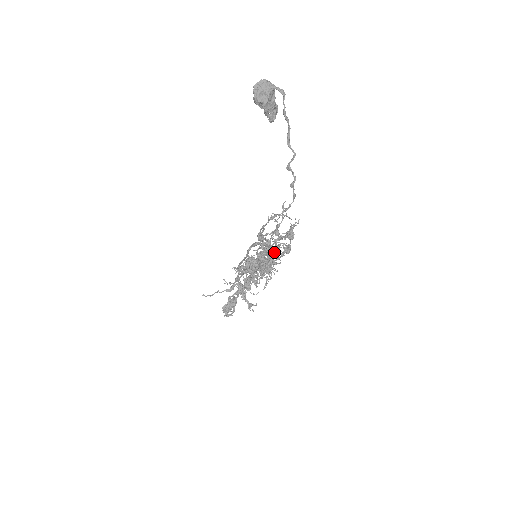
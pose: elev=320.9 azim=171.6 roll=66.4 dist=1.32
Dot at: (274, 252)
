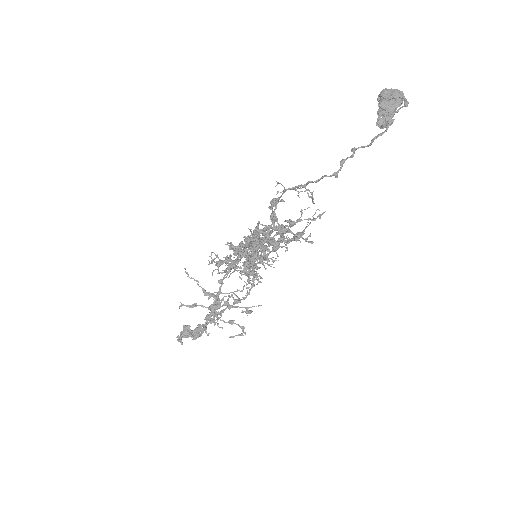
Dot at: (272, 245)
